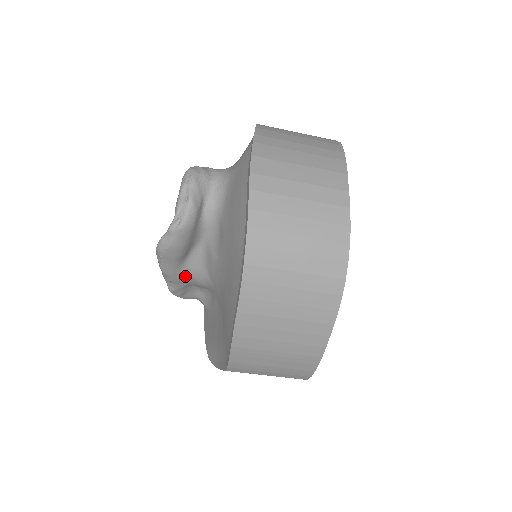
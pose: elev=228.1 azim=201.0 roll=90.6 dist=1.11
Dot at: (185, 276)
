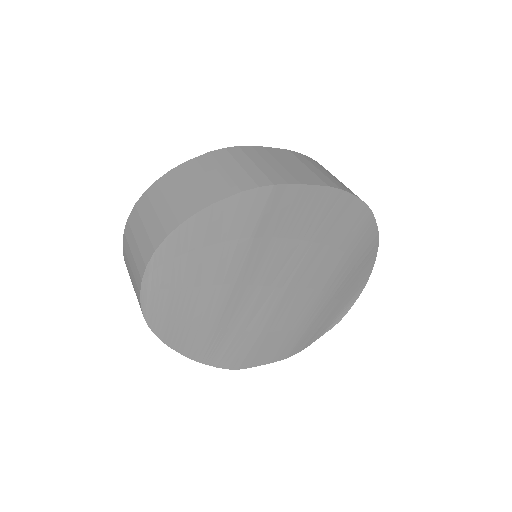
Dot at: occluded
